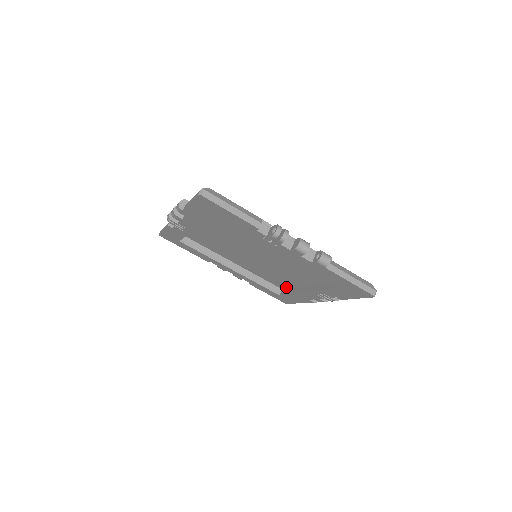
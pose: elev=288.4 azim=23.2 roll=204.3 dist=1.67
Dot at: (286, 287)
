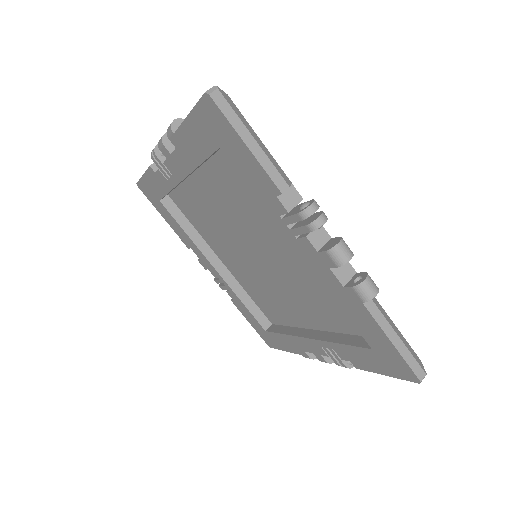
Dot at: (279, 322)
